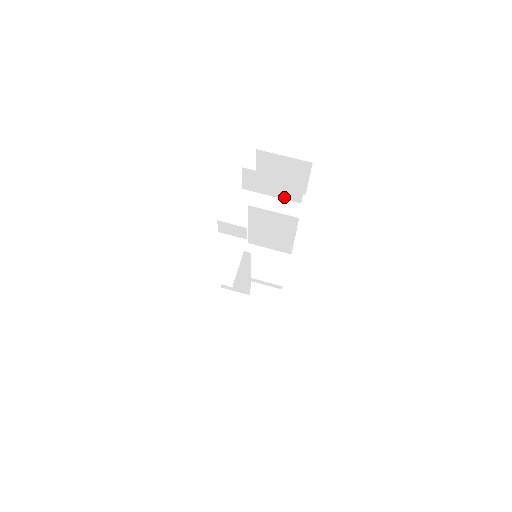
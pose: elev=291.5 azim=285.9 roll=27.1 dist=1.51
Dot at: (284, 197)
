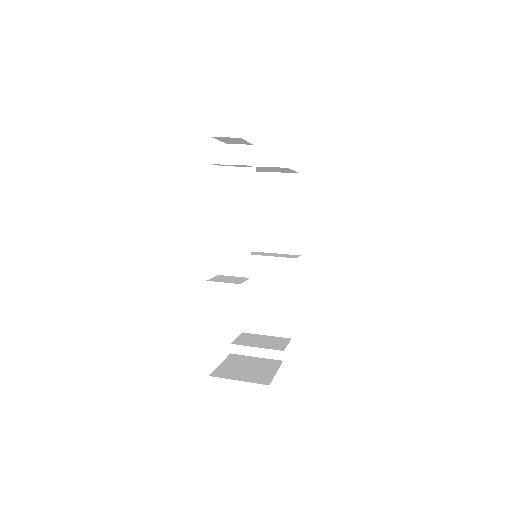
Dot at: (282, 202)
